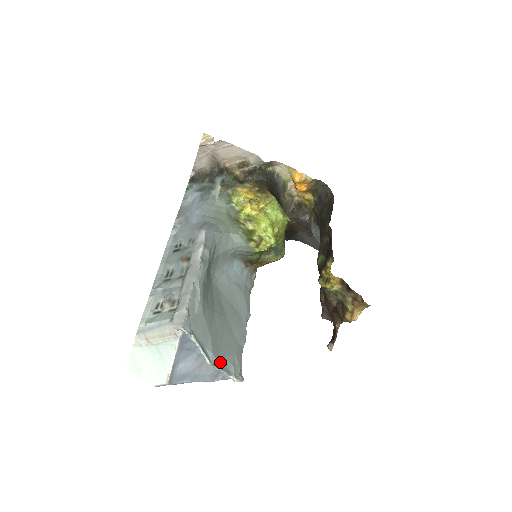
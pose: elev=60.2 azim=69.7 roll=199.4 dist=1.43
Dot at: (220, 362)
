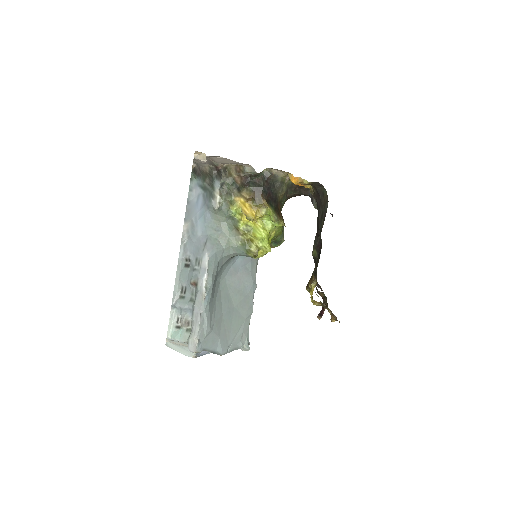
Dot at: (229, 348)
